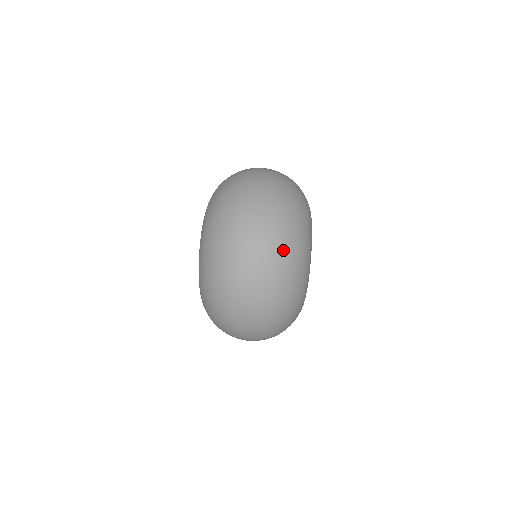
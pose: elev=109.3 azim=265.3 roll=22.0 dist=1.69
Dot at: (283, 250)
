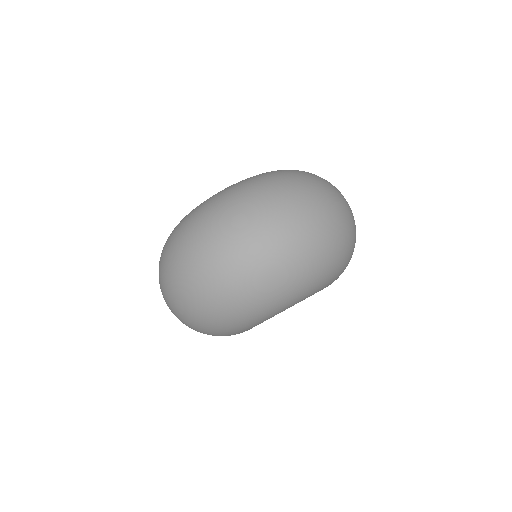
Dot at: (188, 322)
